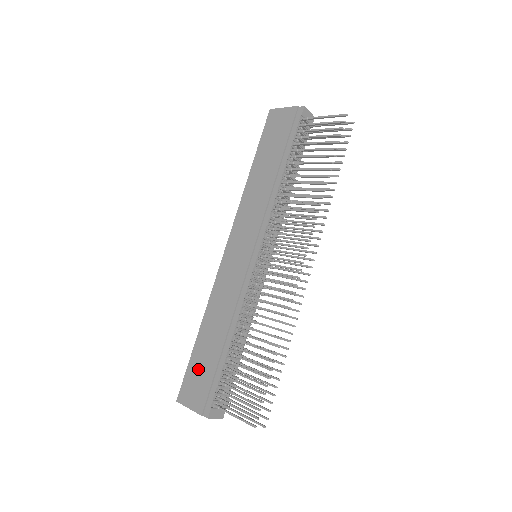
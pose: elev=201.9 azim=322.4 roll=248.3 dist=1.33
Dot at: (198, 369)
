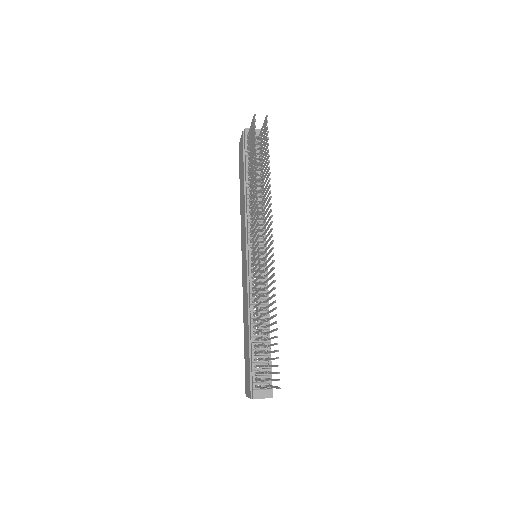
Dot at: (246, 363)
